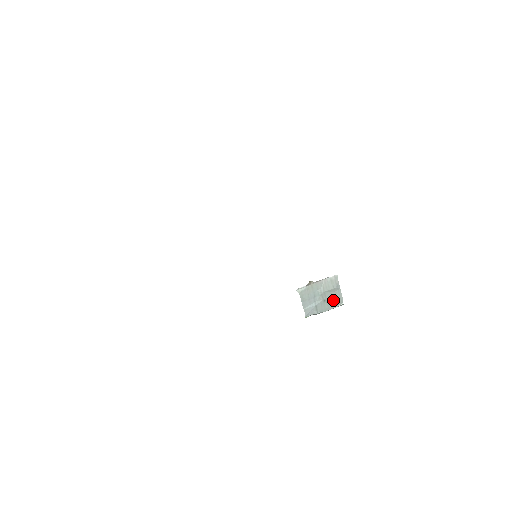
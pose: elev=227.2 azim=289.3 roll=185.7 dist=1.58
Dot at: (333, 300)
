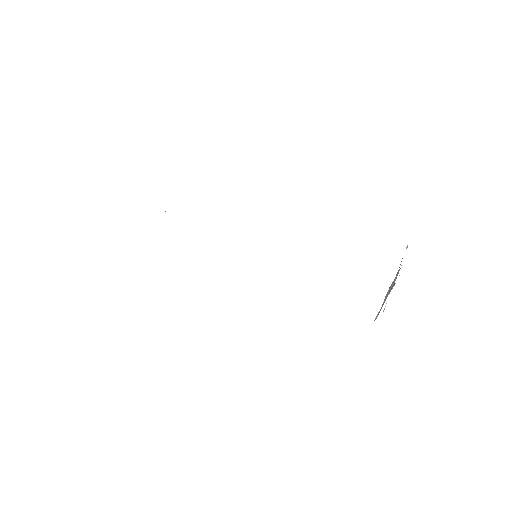
Dot at: occluded
